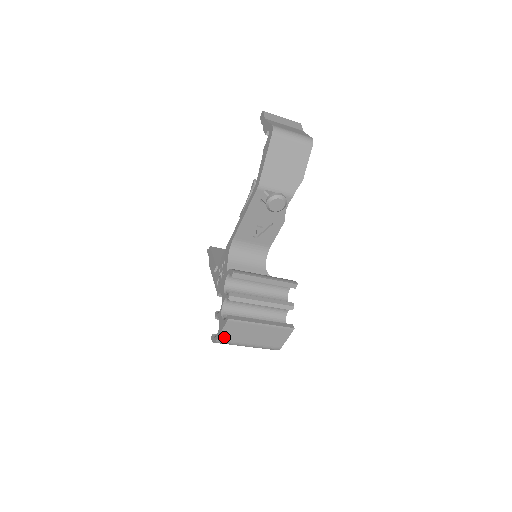
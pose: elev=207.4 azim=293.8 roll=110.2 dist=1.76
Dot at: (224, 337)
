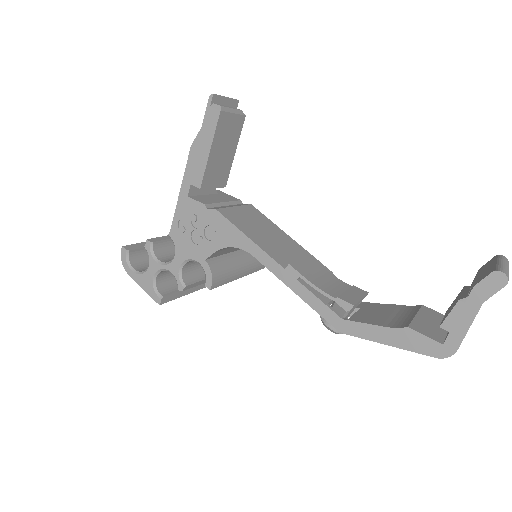
Dot at: occluded
